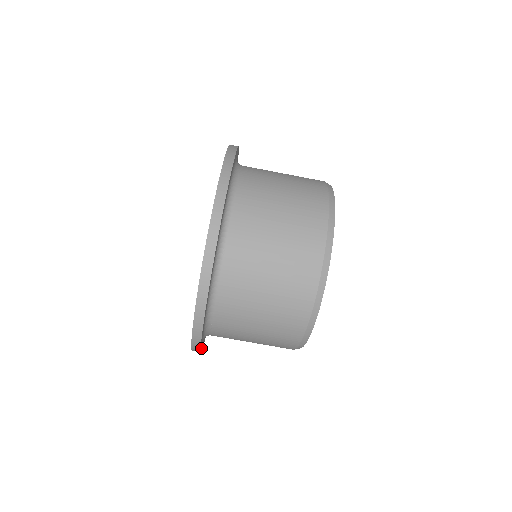
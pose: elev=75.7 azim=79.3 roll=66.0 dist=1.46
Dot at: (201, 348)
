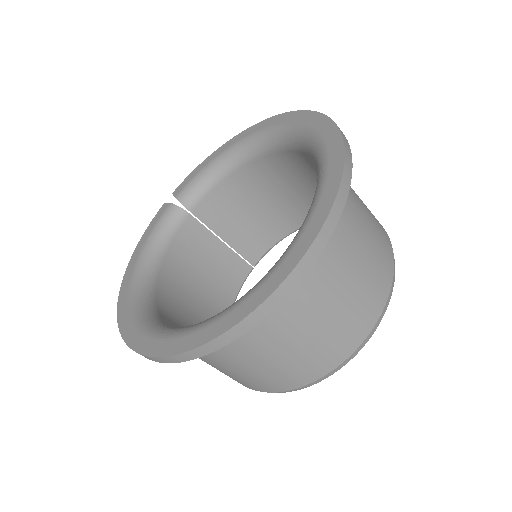
Dot at: occluded
